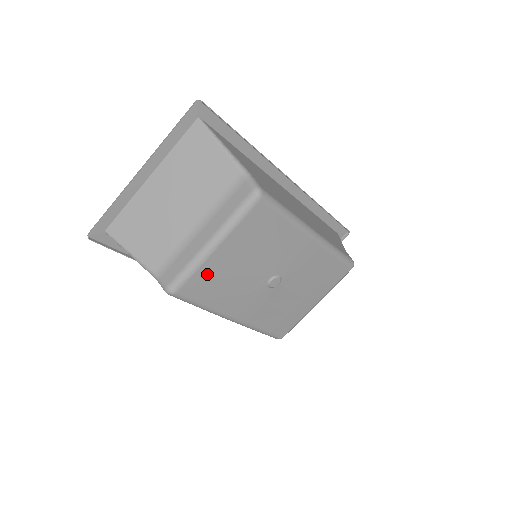
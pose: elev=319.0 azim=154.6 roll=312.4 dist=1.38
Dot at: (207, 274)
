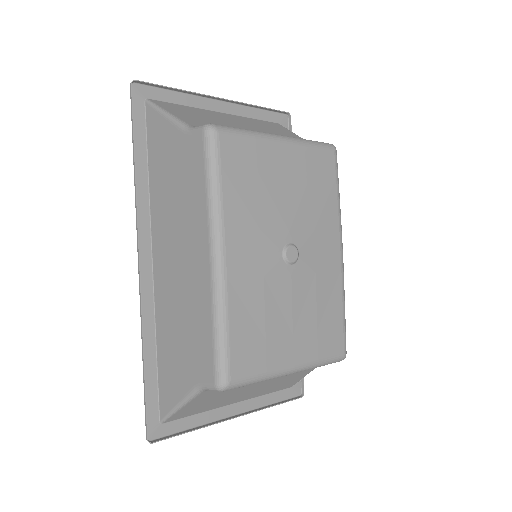
Dot at: (256, 154)
